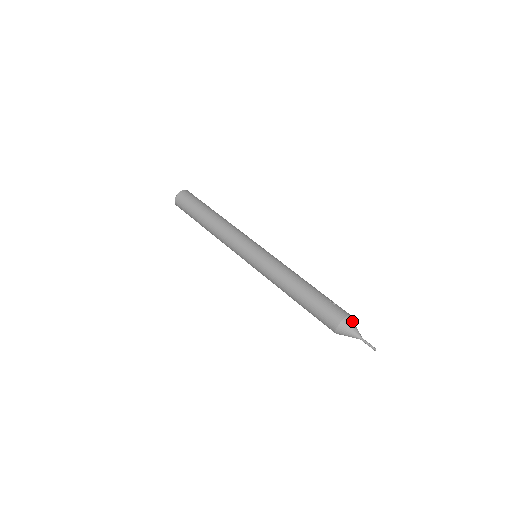
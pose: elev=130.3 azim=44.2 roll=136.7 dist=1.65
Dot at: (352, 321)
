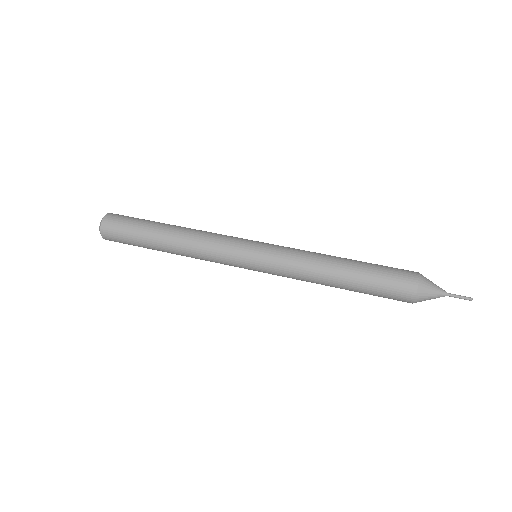
Dot at: (426, 278)
